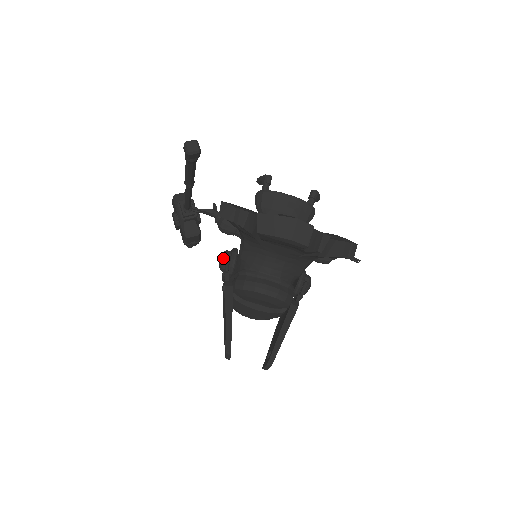
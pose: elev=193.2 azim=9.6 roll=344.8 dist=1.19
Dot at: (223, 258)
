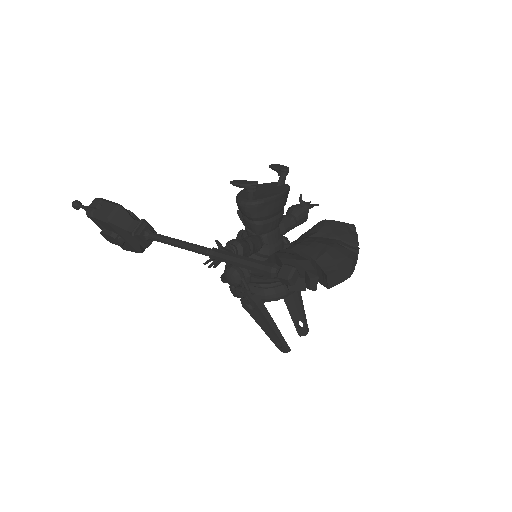
Dot at: (239, 280)
